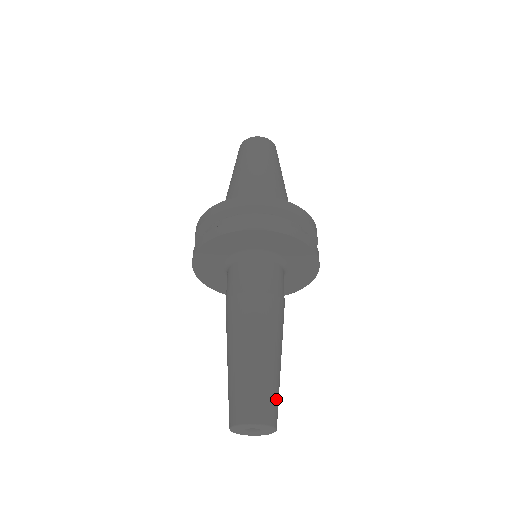
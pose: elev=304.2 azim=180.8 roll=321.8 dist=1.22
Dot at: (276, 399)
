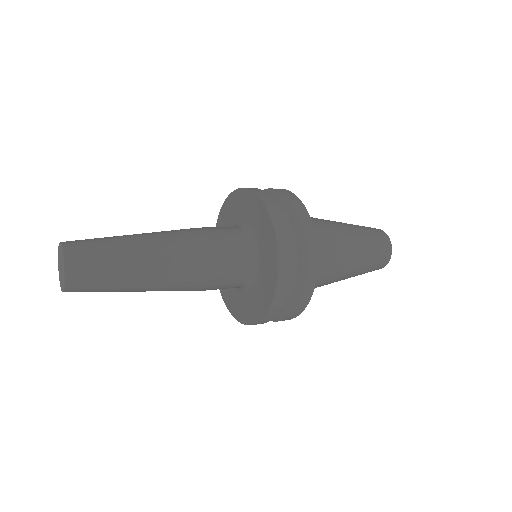
Dot at: (92, 240)
